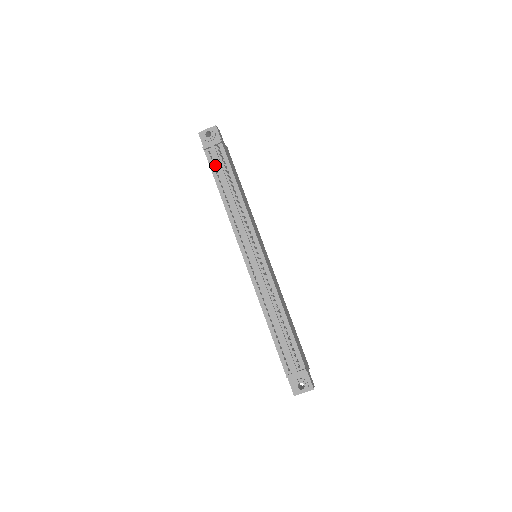
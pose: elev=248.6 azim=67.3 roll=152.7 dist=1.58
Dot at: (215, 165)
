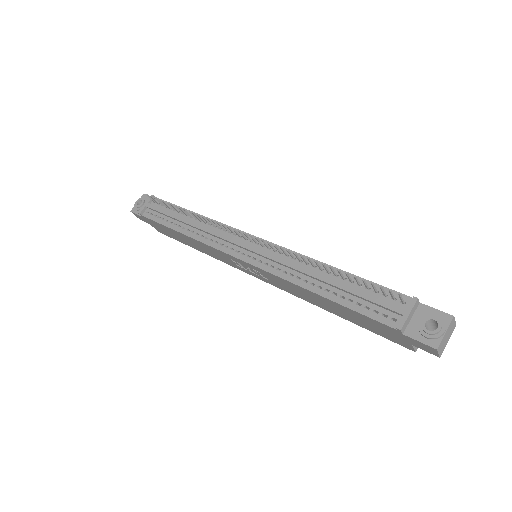
Dot at: (158, 216)
